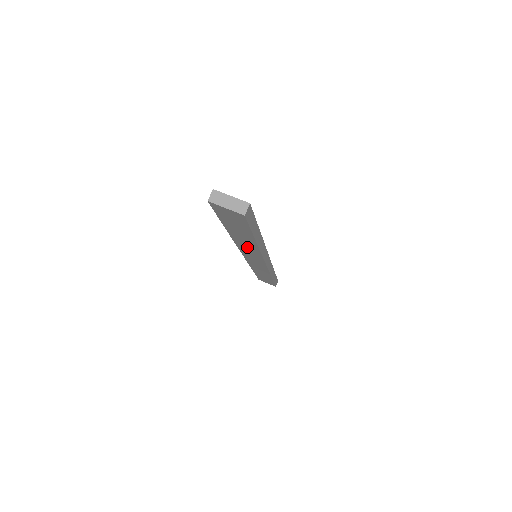
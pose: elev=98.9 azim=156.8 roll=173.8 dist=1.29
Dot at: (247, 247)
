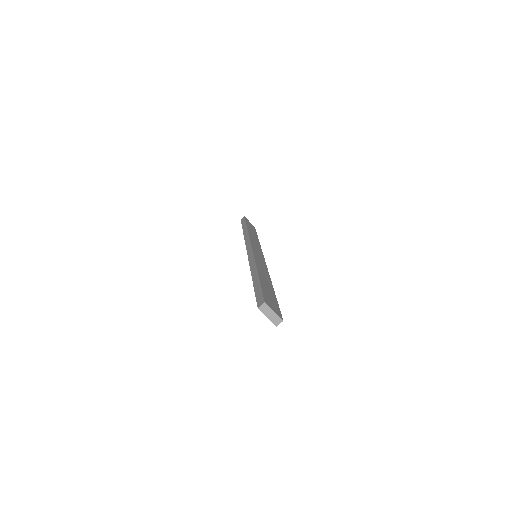
Dot at: occluded
